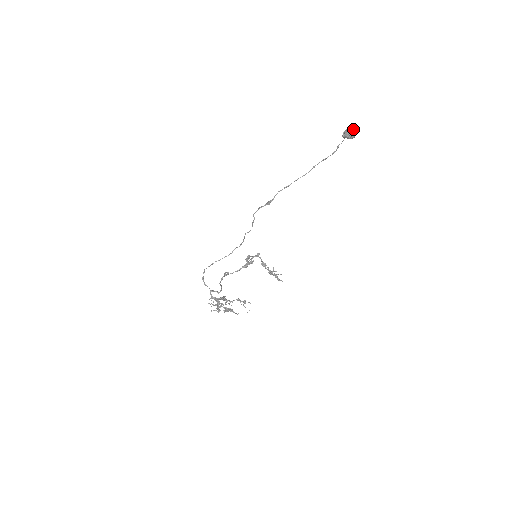
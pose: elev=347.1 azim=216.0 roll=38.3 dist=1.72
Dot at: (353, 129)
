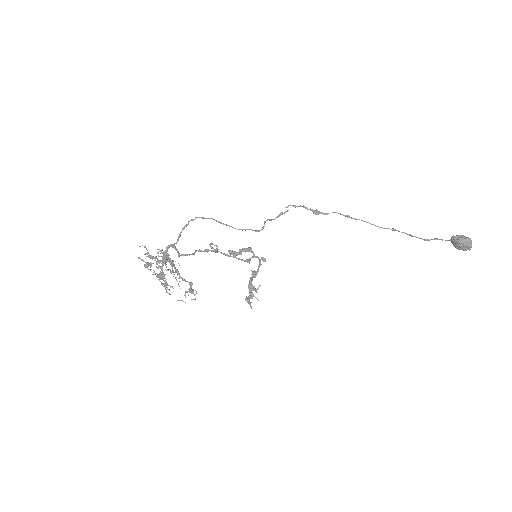
Dot at: (471, 244)
